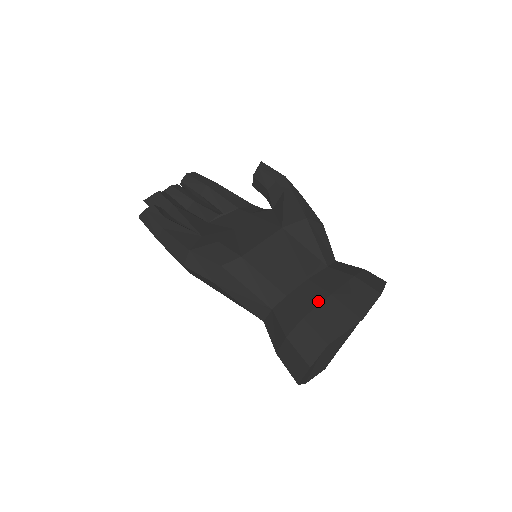
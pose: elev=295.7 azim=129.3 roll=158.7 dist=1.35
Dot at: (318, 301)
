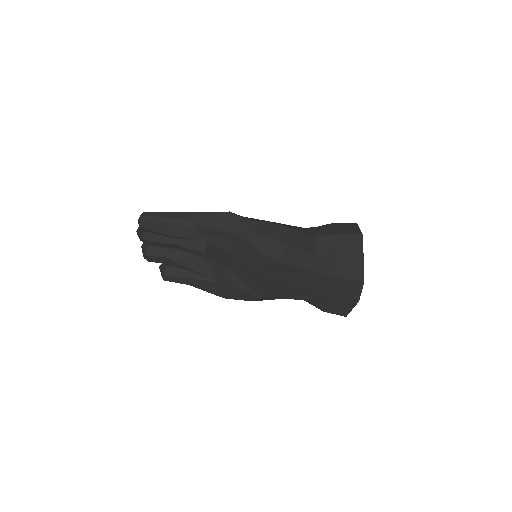
Dot at: (326, 302)
